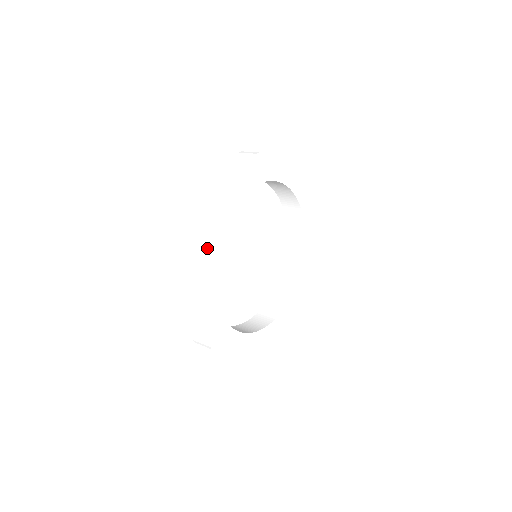
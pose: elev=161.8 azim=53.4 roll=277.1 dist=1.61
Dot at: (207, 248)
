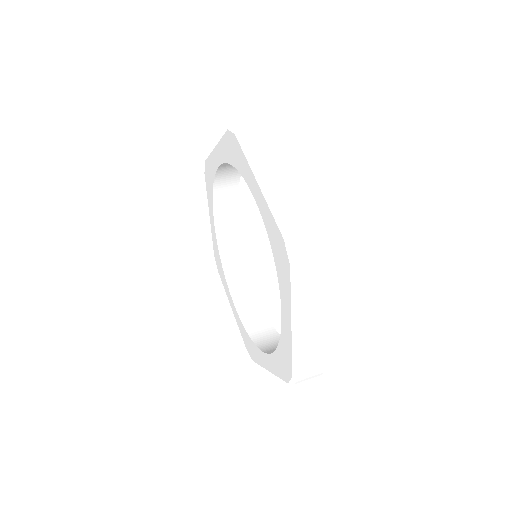
Dot at: occluded
